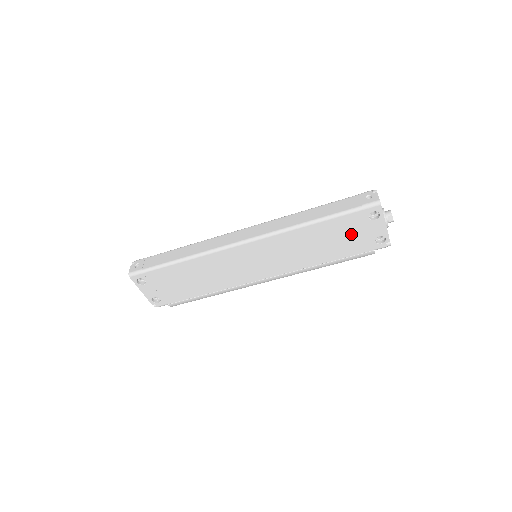
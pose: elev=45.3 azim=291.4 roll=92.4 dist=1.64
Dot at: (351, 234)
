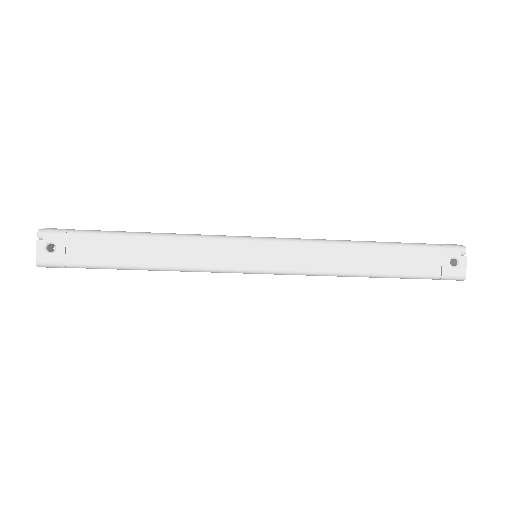
Dot at: occluded
